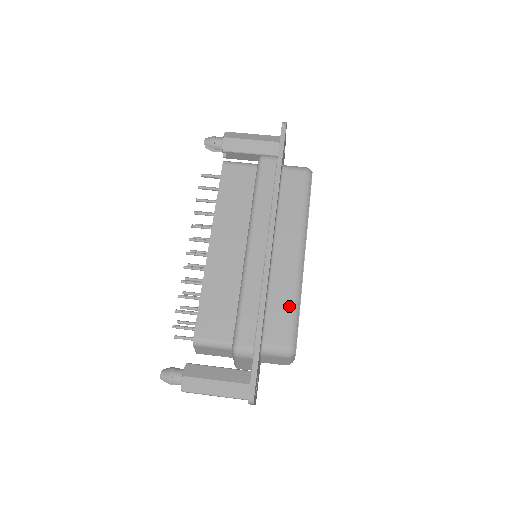
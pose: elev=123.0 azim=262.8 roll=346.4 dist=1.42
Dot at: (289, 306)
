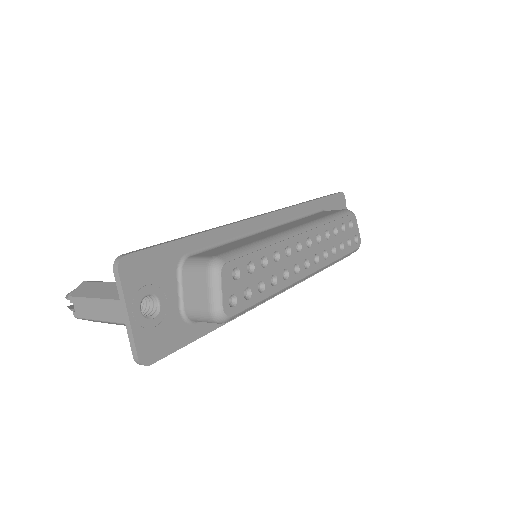
Dot at: (248, 243)
